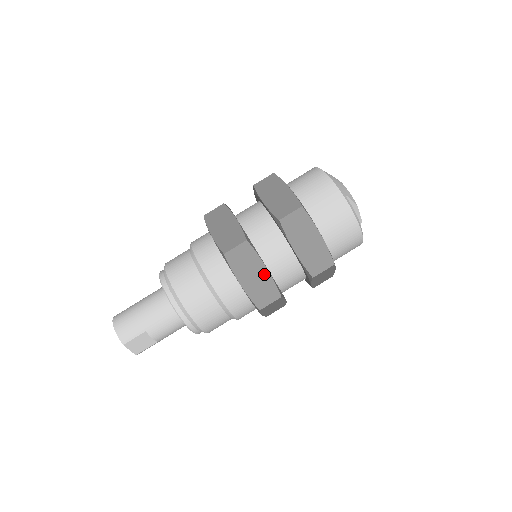
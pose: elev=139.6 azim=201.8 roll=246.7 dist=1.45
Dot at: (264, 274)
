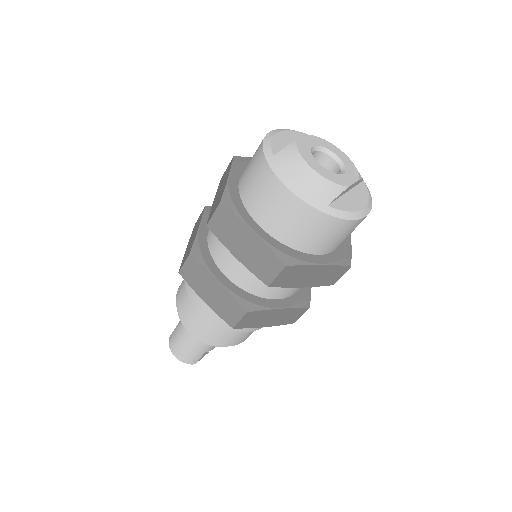
Dot at: (282, 312)
